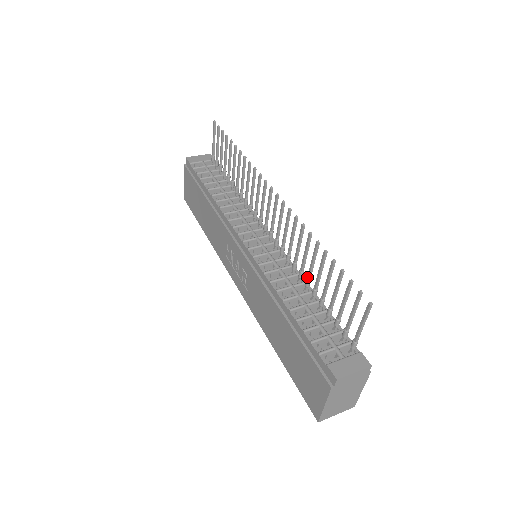
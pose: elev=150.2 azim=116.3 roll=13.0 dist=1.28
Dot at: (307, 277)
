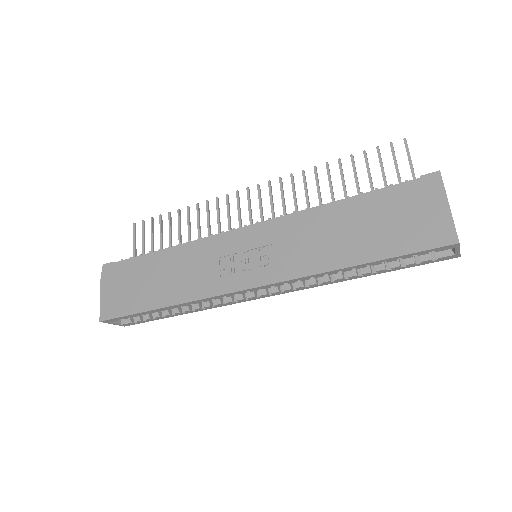
Dot at: occluded
